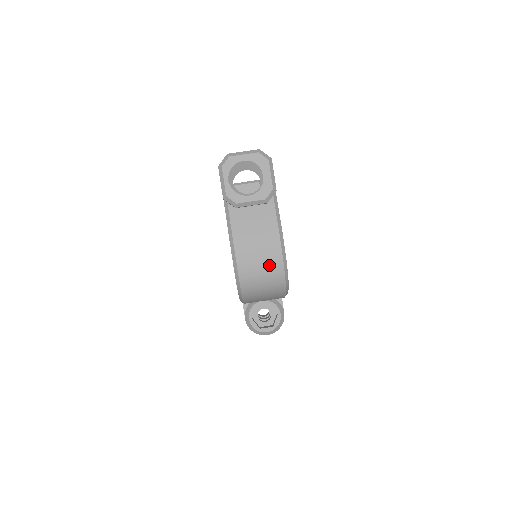
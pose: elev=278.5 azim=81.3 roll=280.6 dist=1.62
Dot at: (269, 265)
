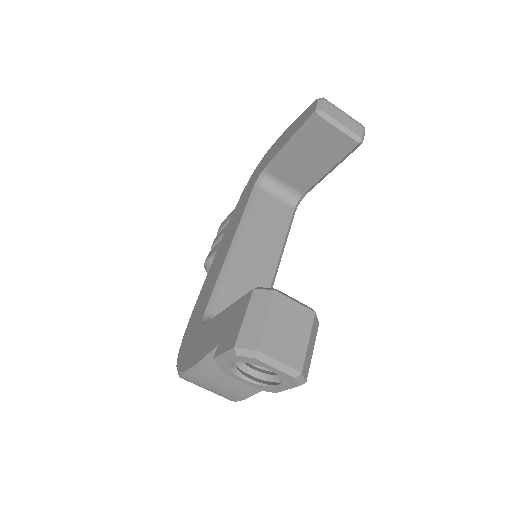
Dot at: (217, 394)
